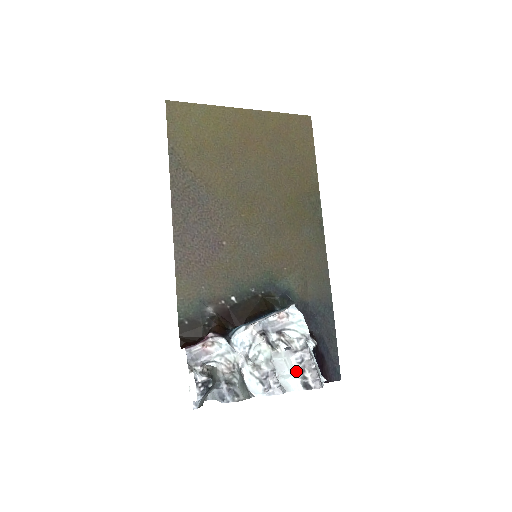
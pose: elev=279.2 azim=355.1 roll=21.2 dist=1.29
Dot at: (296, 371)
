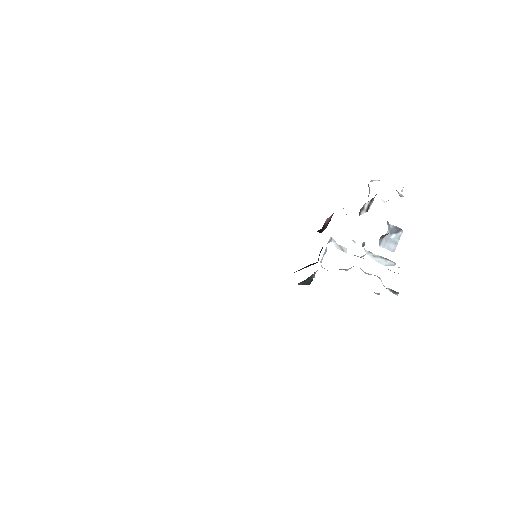
Dot at: occluded
